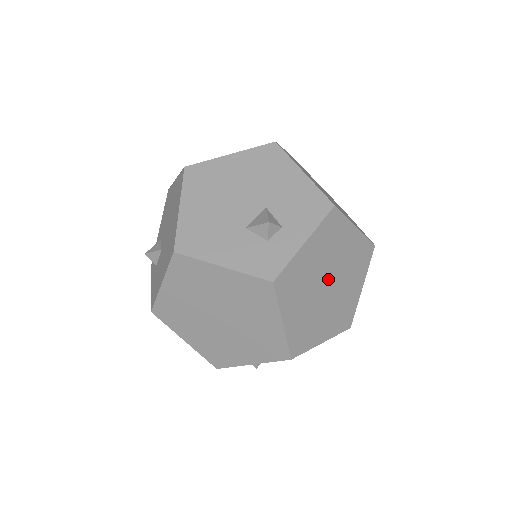
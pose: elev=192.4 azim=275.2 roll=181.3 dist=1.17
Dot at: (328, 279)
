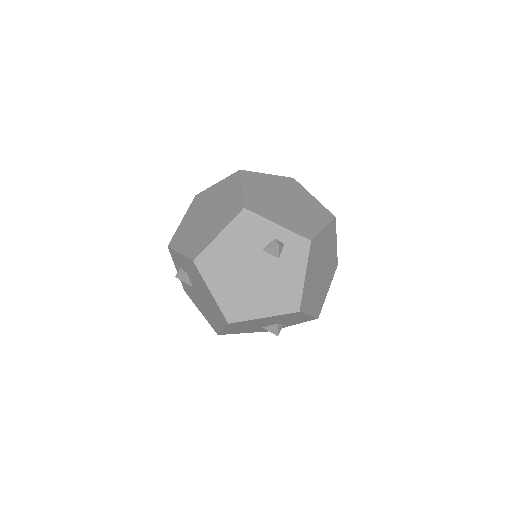
Dot at: occluded
